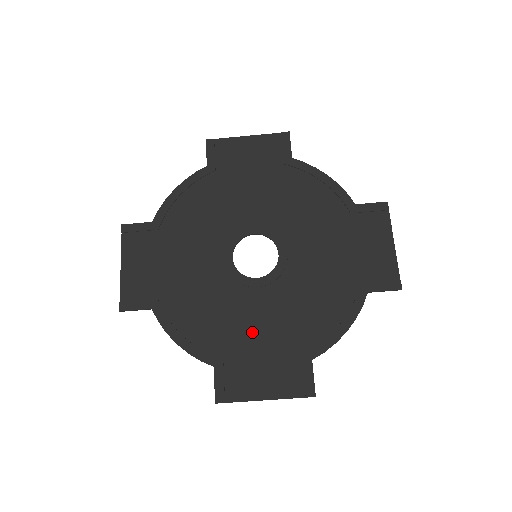
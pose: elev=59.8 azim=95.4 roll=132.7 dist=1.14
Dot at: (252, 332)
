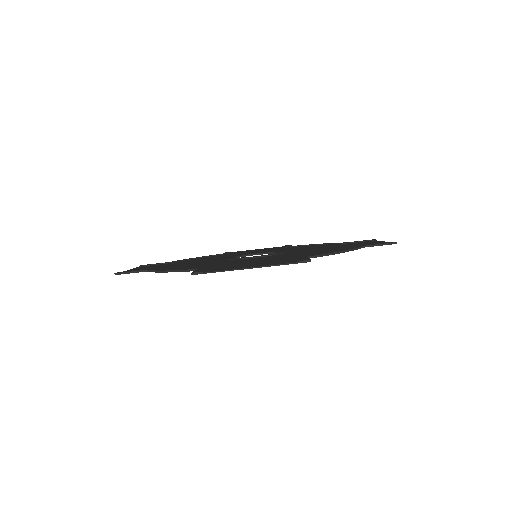
Dot at: (244, 262)
